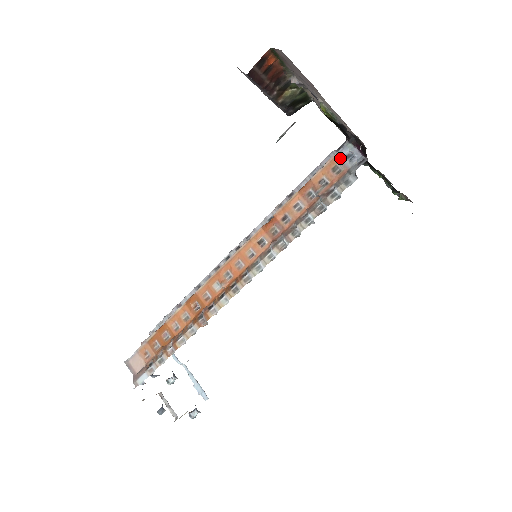
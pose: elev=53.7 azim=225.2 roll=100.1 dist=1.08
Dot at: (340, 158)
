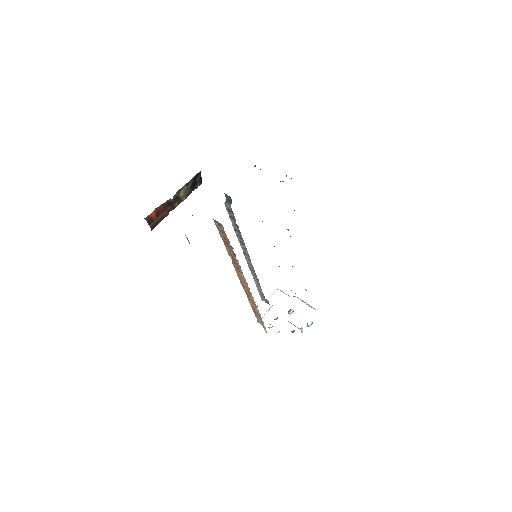
Dot at: (218, 227)
